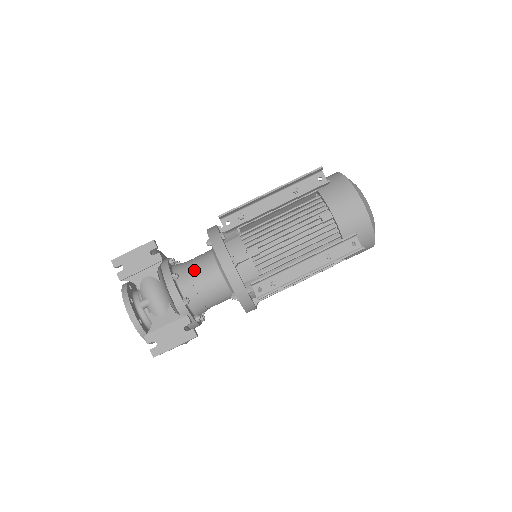
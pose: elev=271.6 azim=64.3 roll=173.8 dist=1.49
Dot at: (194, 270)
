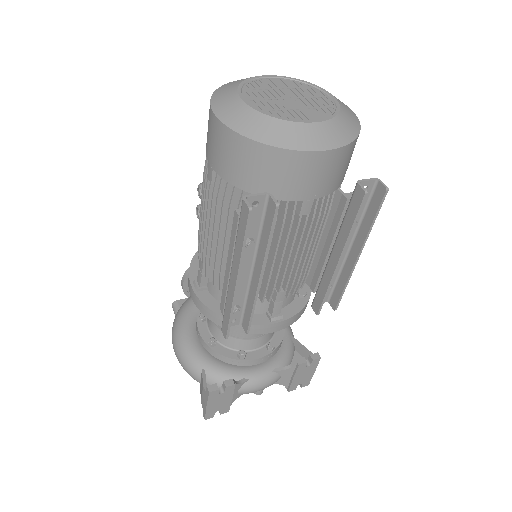
Dot at: (243, 334)
